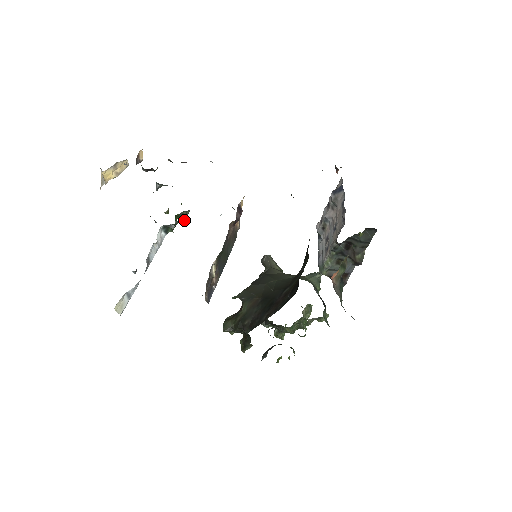
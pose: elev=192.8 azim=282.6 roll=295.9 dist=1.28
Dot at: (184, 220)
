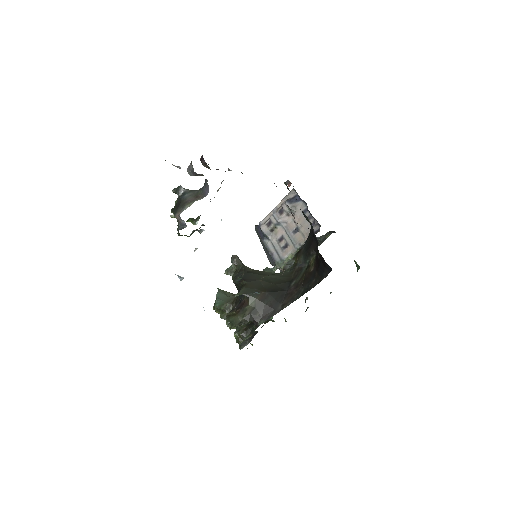
Dot at: (203, 224)
